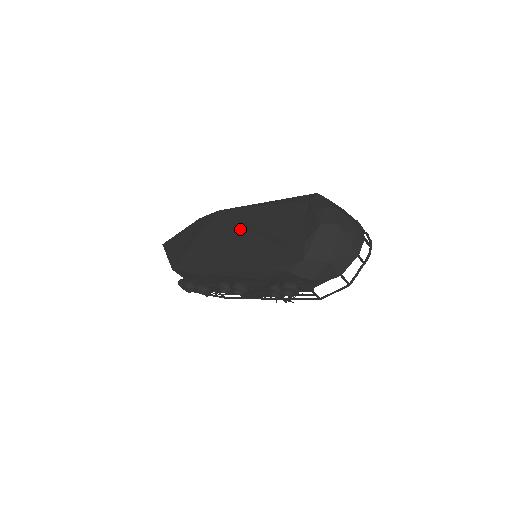
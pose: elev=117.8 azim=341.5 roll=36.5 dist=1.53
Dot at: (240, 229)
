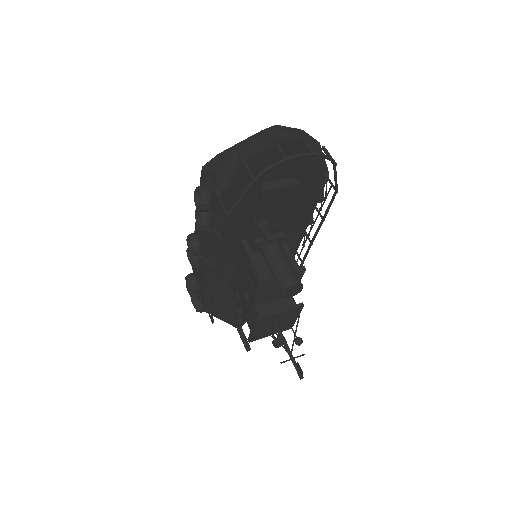
Dot at: occluded
